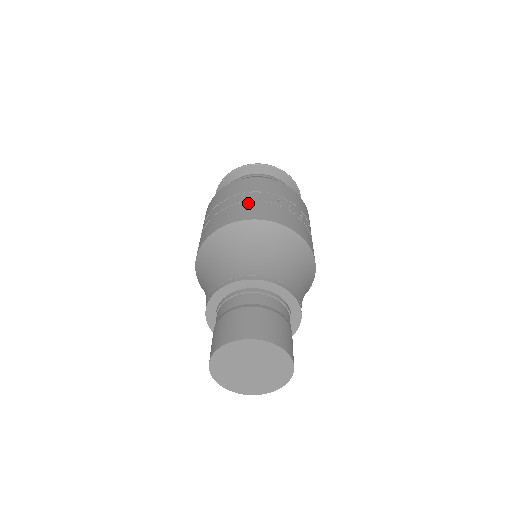
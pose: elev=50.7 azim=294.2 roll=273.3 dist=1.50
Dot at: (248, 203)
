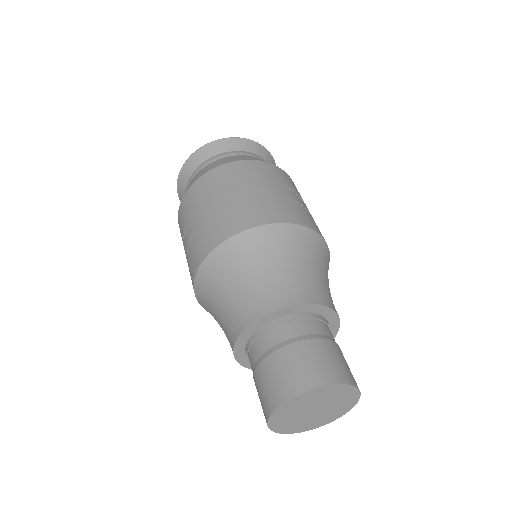
Dot at: (298, 204)
